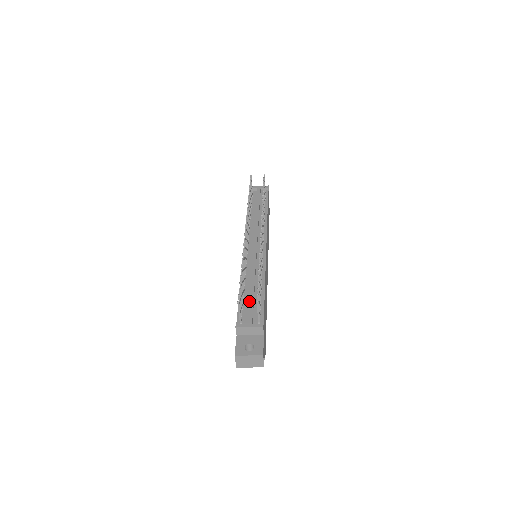
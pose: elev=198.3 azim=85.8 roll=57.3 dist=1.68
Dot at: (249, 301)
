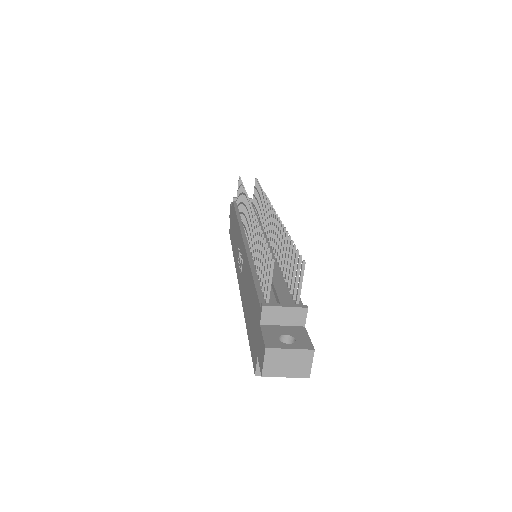
Dot at: (273, 281)
